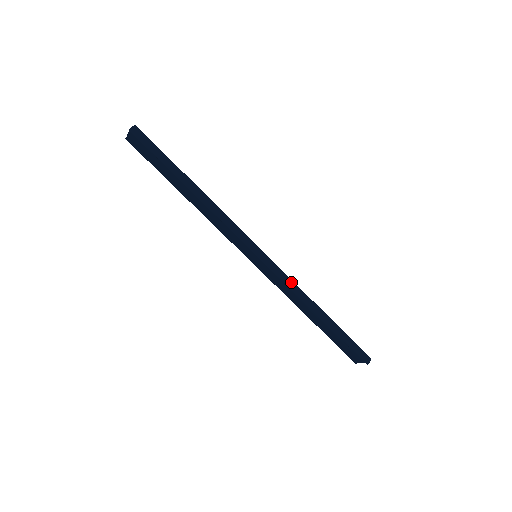
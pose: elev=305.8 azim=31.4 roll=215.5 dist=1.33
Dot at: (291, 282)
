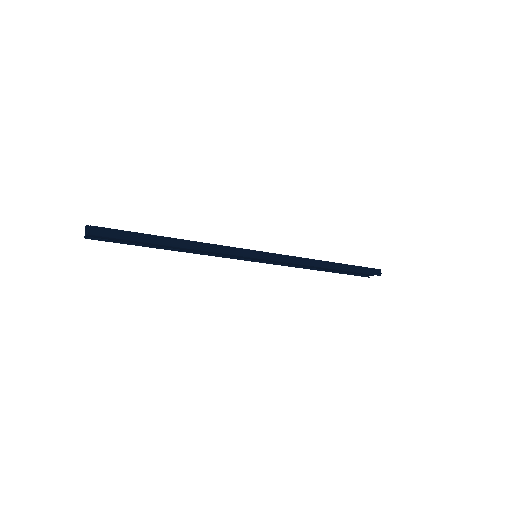
Dot at: (296, 259)
